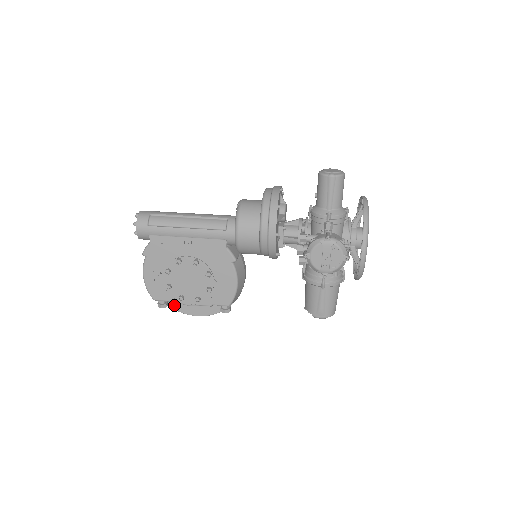
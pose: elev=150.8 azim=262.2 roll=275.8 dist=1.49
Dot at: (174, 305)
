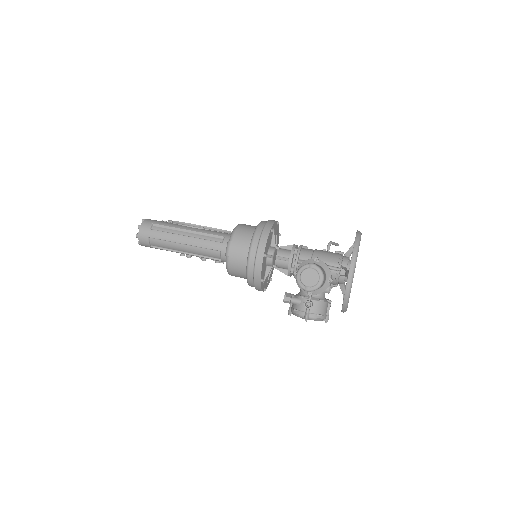
Dot at: occluded
